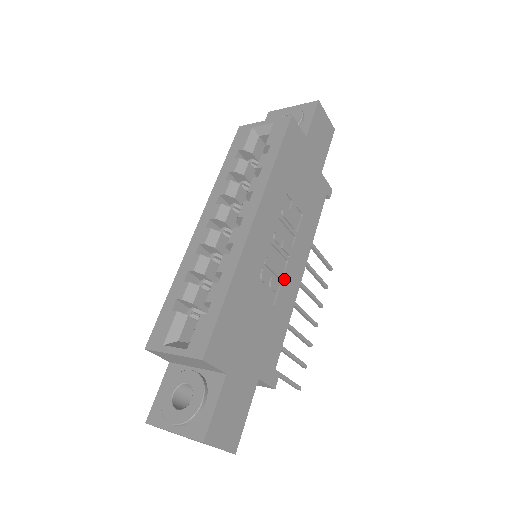
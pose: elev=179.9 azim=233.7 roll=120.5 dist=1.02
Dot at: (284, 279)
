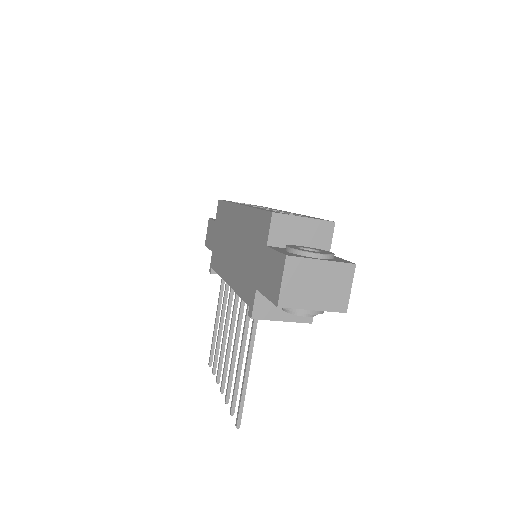
Dot at: occluded
